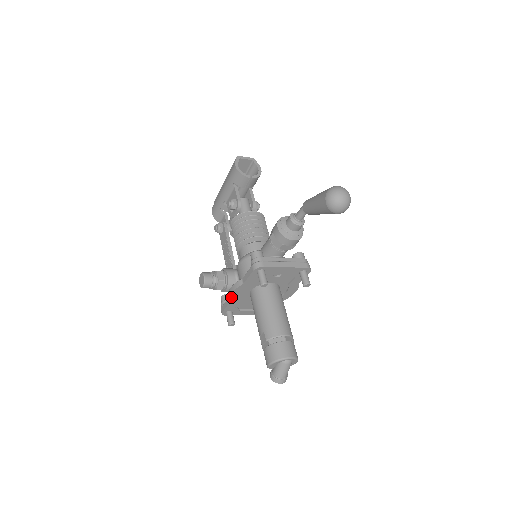
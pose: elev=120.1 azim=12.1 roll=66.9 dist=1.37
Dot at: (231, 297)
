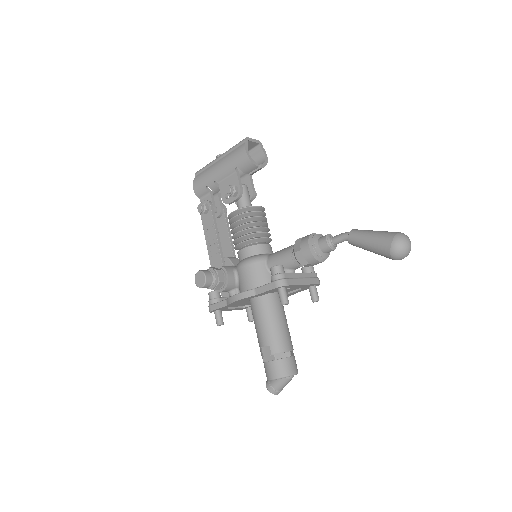
Dot at: (233, 302)
